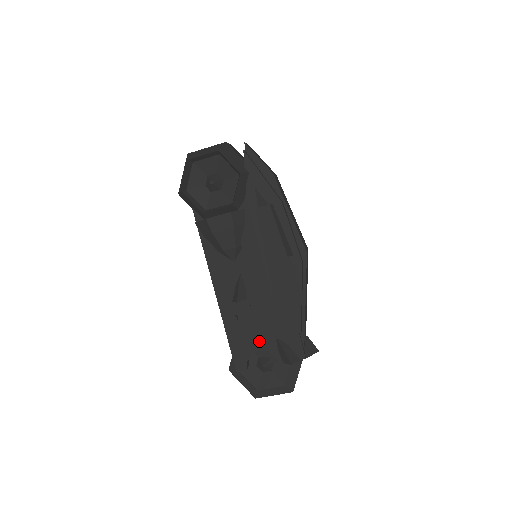
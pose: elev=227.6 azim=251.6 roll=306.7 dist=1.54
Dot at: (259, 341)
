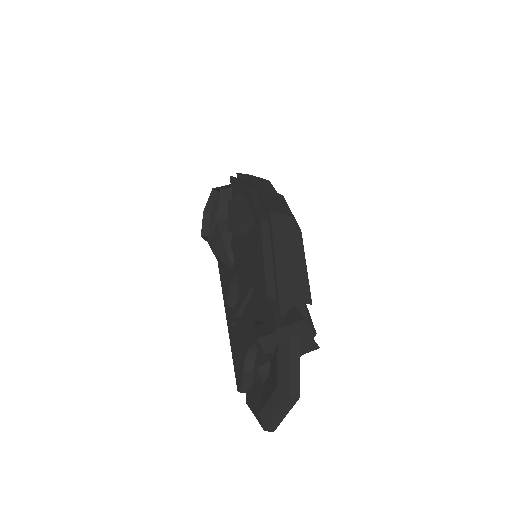
Dot at: (248, 337)
